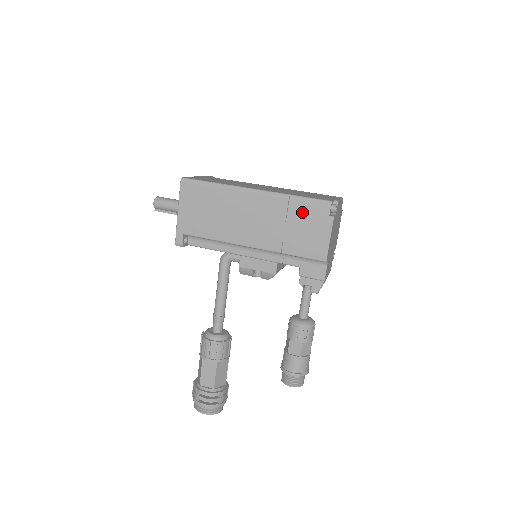
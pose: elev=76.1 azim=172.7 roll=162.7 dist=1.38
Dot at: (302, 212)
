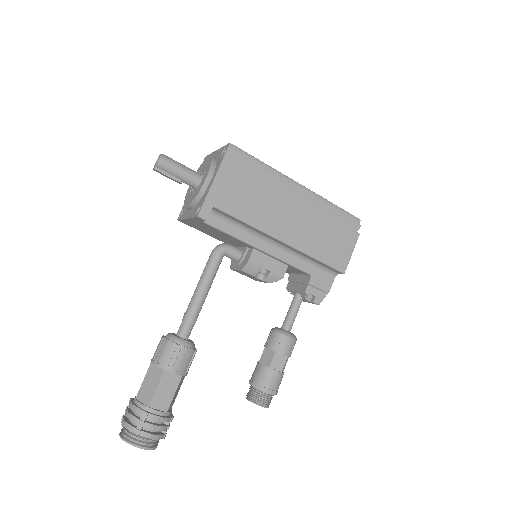
Dot at: (337, 221)
